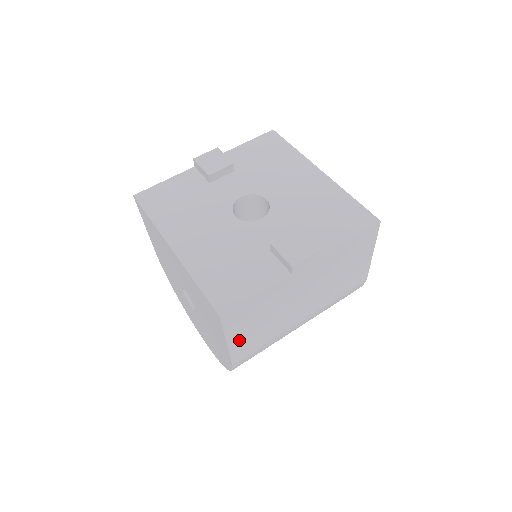
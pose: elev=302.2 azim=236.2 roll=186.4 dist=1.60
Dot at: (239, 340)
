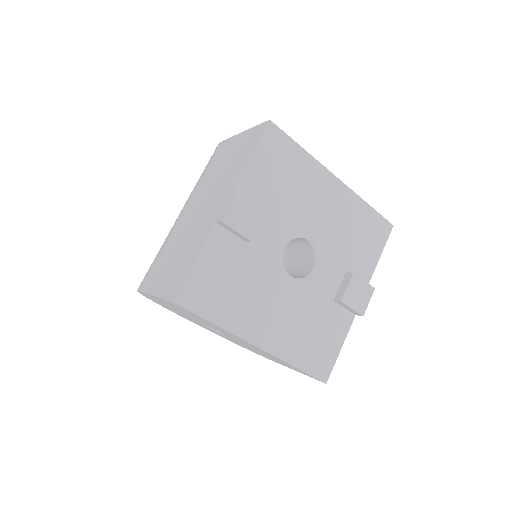
Dot at: occluded
